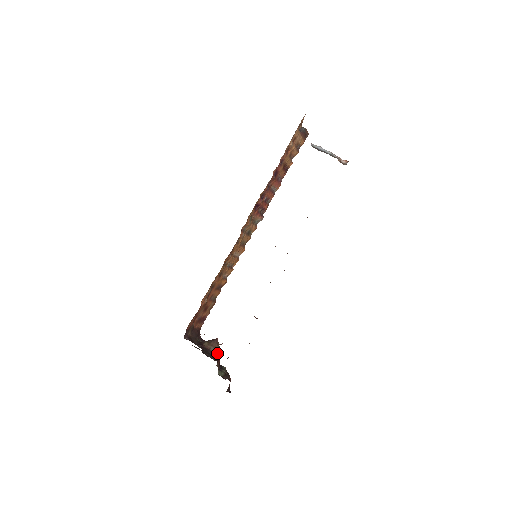
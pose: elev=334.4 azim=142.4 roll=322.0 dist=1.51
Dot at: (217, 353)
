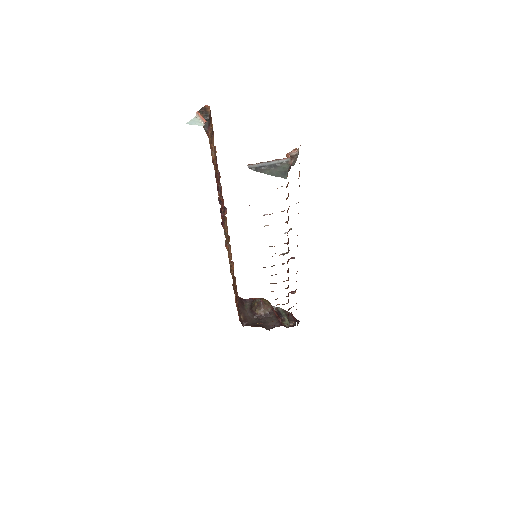
Dot at: (270, 310)
